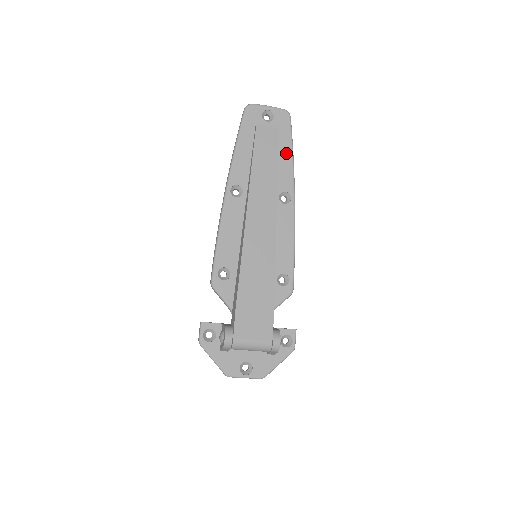
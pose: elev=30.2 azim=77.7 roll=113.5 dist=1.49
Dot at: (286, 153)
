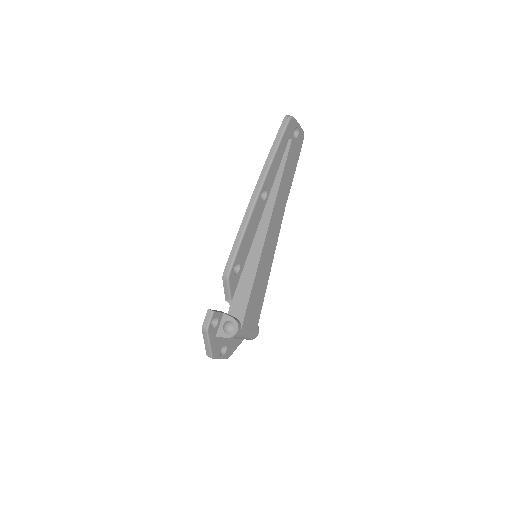
Dot at: occluded
